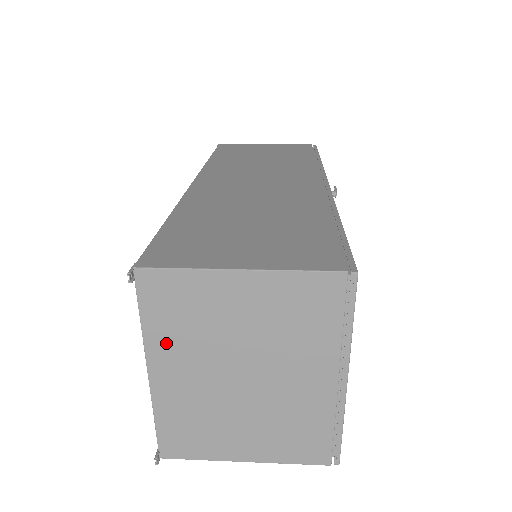
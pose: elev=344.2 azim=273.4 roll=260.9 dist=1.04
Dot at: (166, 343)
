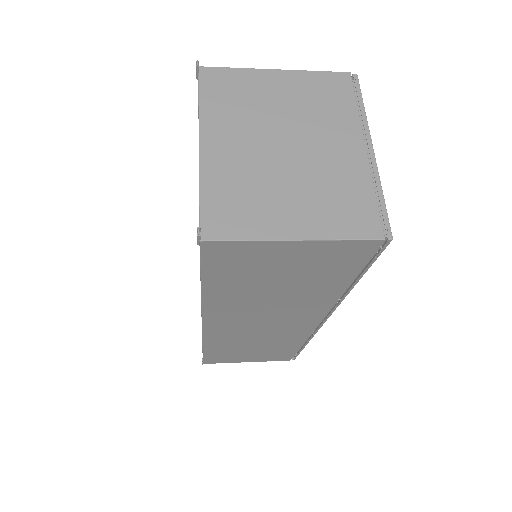
Dot at: (218, 118)
